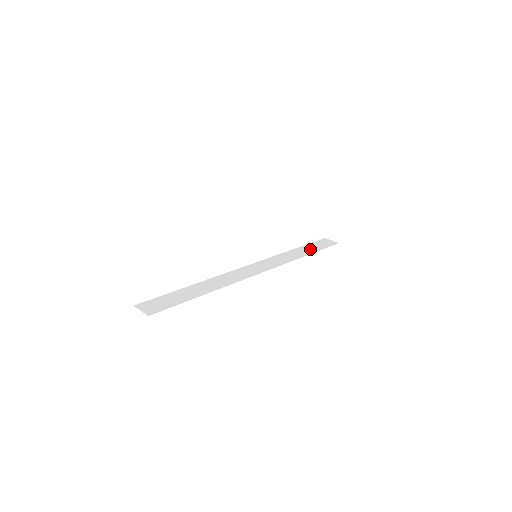
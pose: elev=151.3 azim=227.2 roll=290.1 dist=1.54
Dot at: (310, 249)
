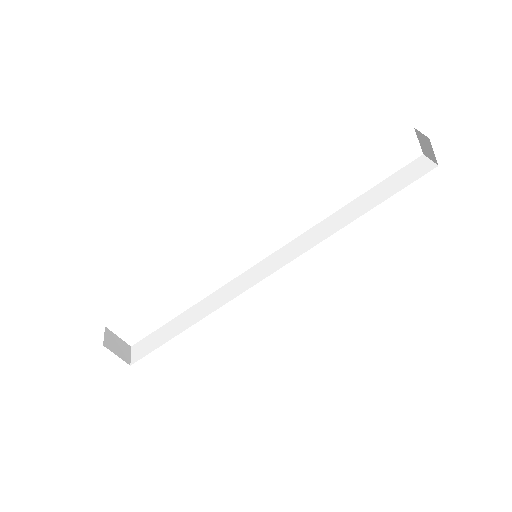
Dot at: (372, 199)
